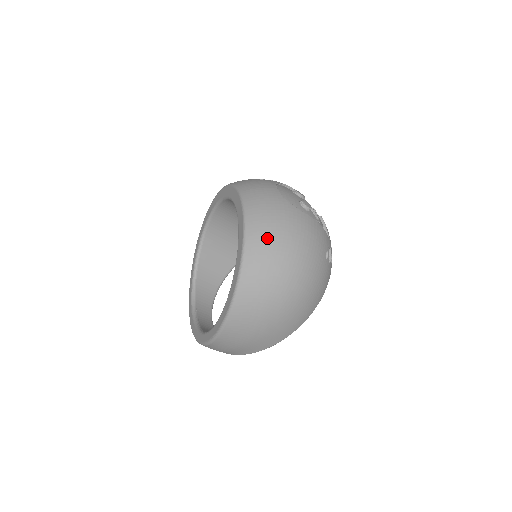
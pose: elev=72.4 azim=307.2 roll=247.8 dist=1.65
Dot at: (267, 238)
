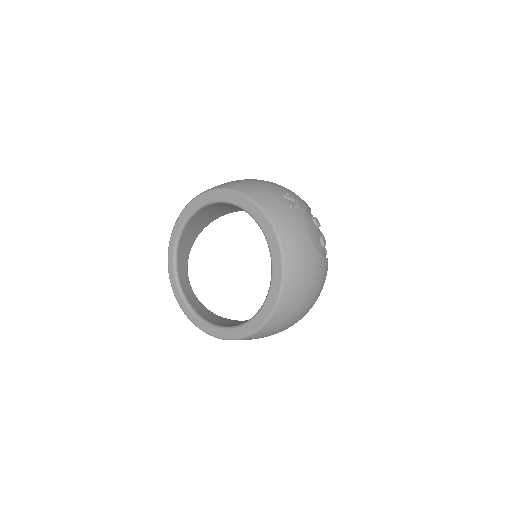
Dot at: (298, 293)
